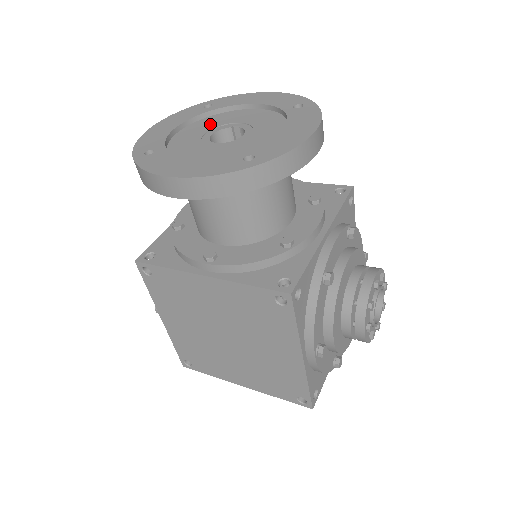
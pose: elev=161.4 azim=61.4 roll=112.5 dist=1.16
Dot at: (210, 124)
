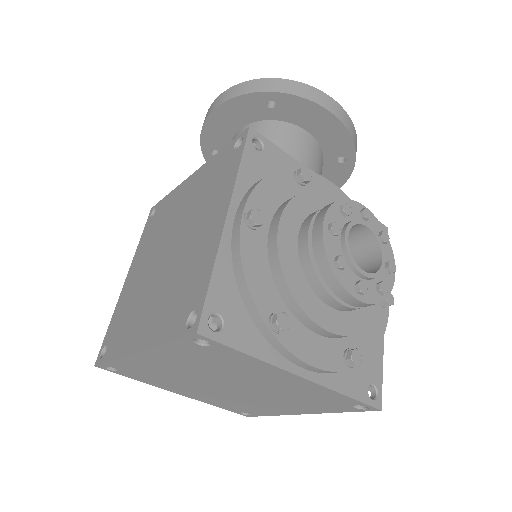
Dot at: occluded
